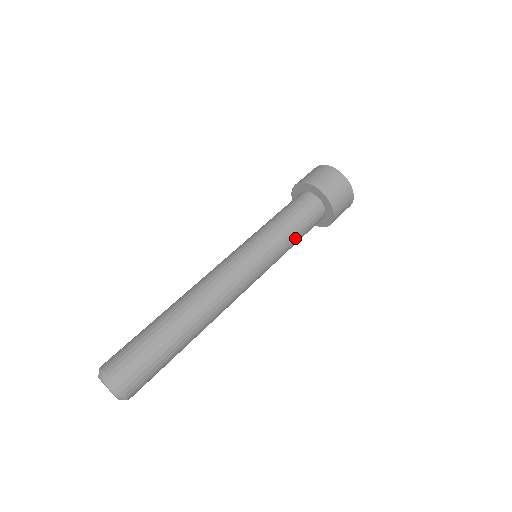
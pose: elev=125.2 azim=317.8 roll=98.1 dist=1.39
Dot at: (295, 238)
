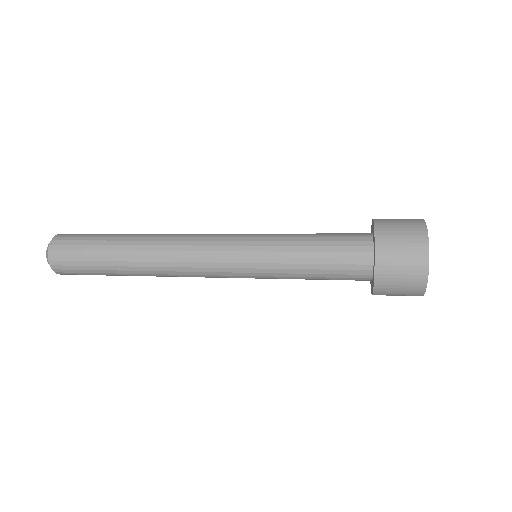
Dot at: (304, 260)
